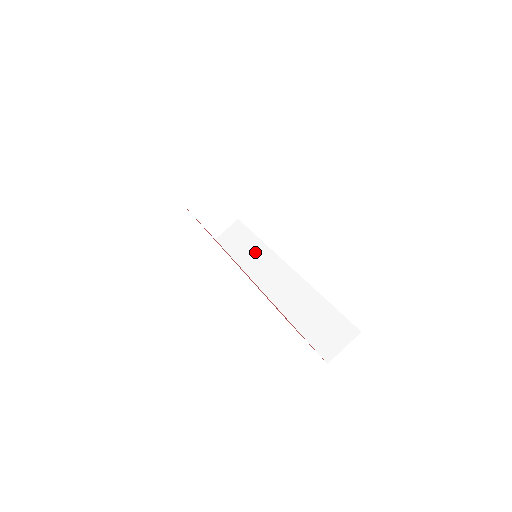
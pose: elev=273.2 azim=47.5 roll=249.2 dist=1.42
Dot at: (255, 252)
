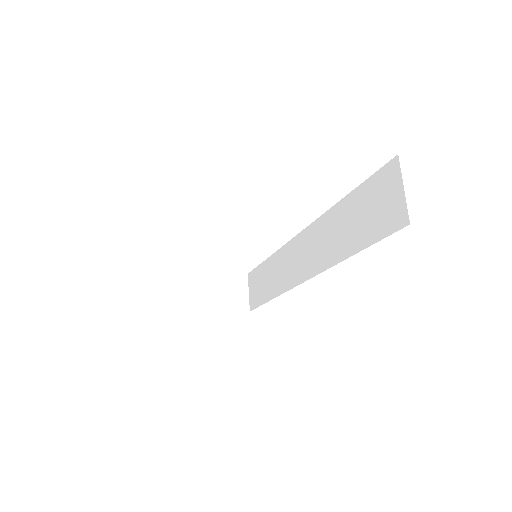
Dot at: (275, 269)
